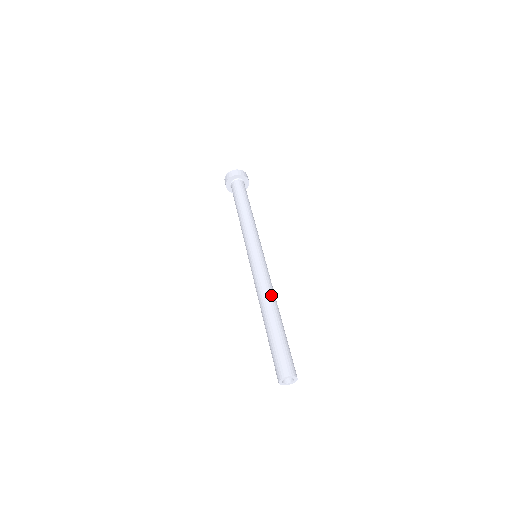
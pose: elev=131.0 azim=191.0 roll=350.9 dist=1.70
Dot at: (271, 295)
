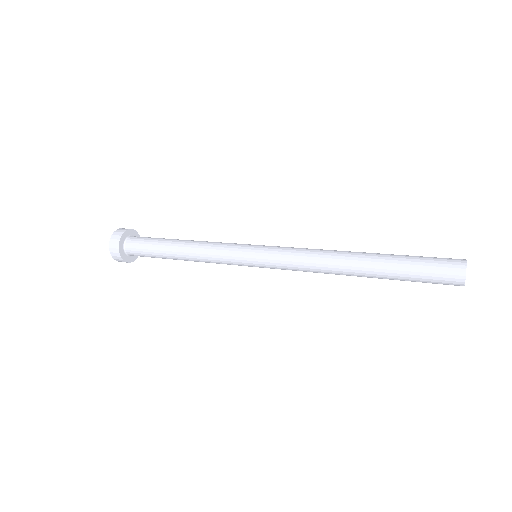
Dot at: occluded
